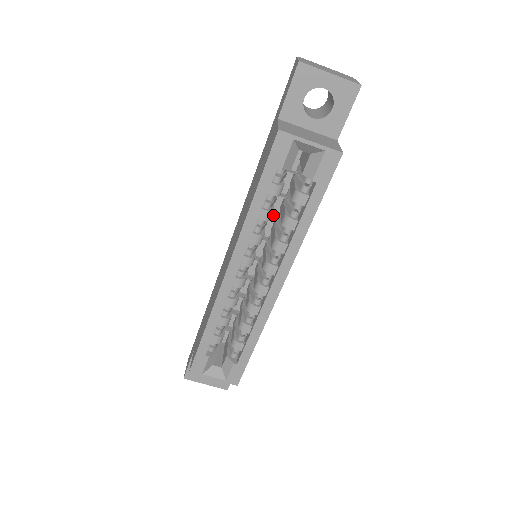
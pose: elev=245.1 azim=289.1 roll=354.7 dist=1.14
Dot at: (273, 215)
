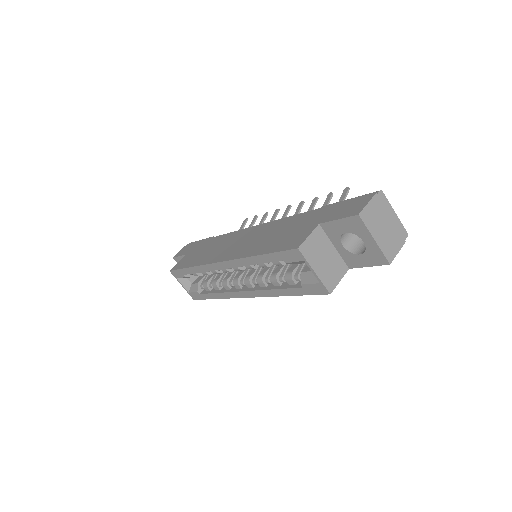
Dot at: occluded
